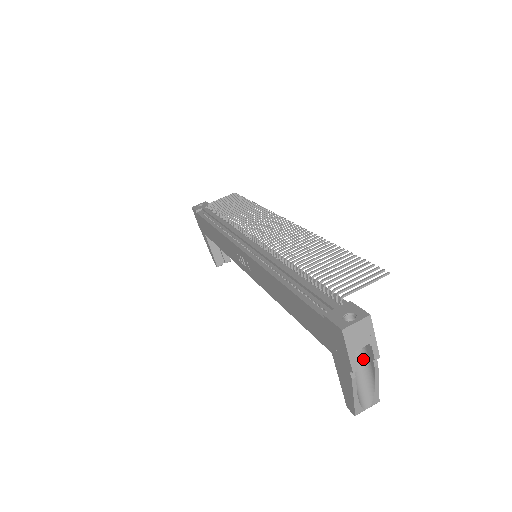
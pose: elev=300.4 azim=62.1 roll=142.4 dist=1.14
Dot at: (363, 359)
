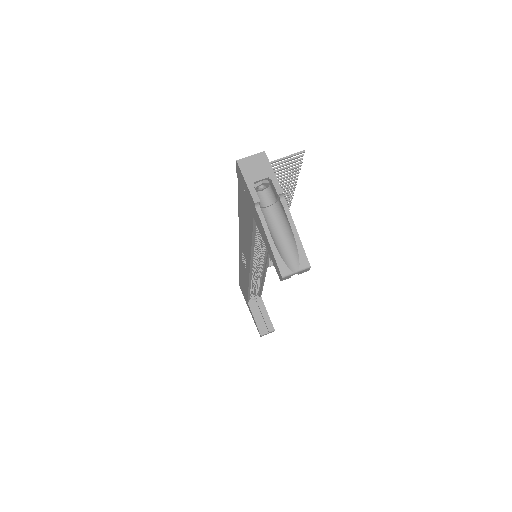
Dot at: (278, 211)
